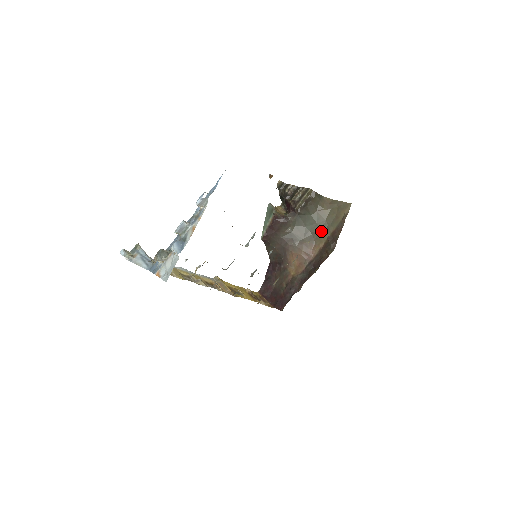
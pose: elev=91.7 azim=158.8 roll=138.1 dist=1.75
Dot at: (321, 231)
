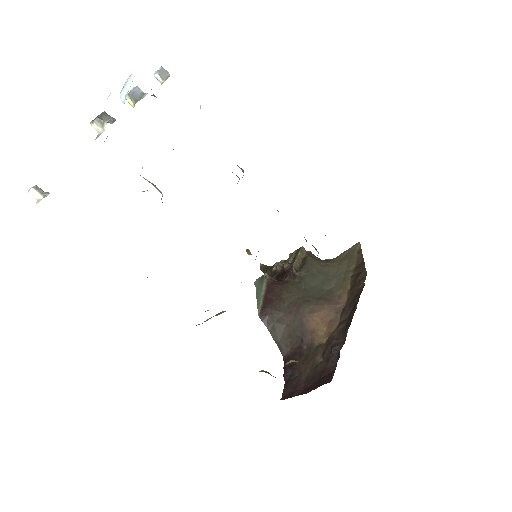
Dot at: (338, 280)
